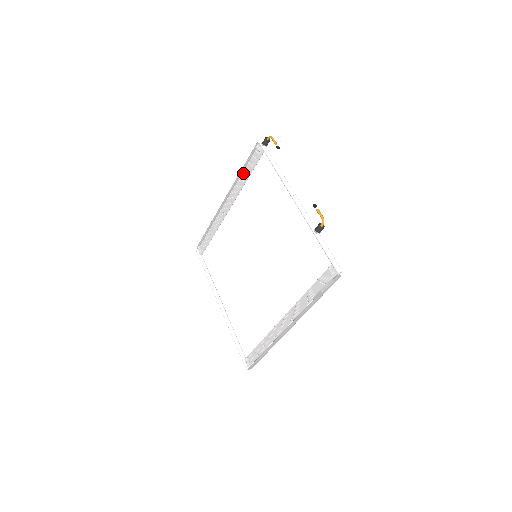
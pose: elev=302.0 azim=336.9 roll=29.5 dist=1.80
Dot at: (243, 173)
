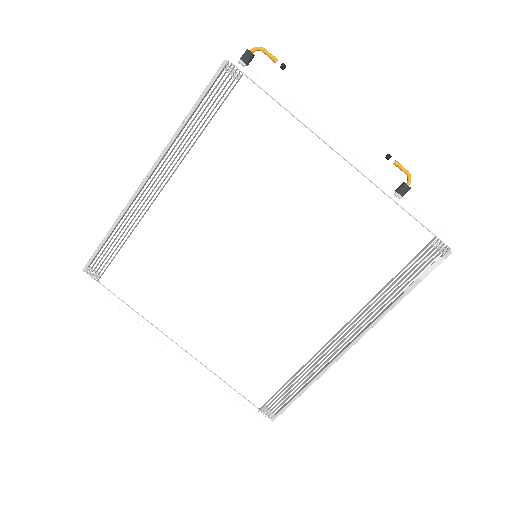
Dot at: occluded
